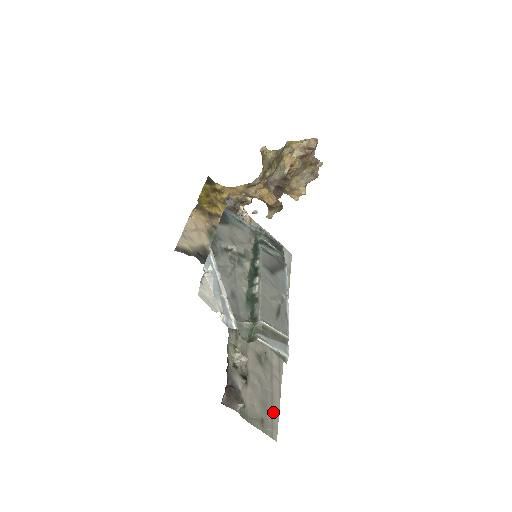
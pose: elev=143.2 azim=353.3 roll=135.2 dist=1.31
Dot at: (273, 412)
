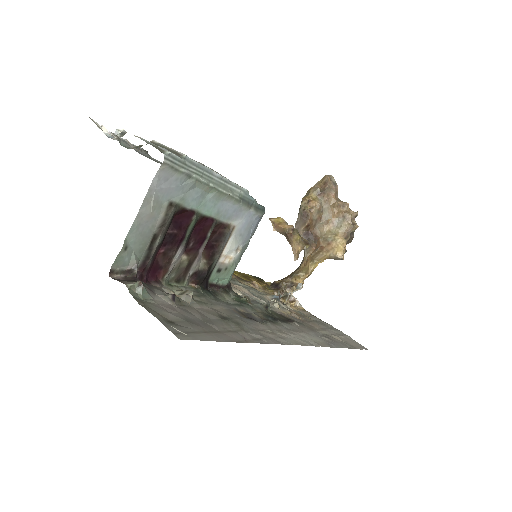
Dot at: (203, 333)
